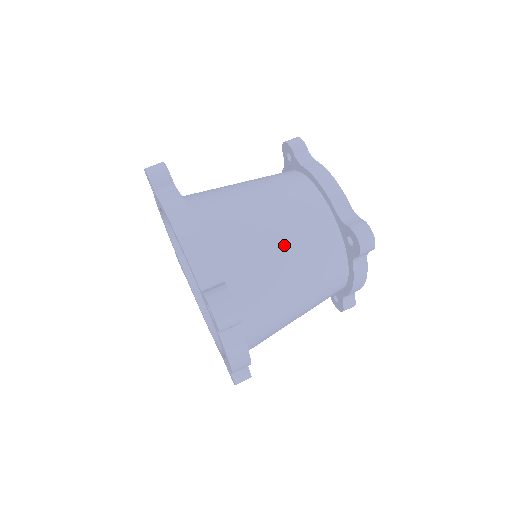
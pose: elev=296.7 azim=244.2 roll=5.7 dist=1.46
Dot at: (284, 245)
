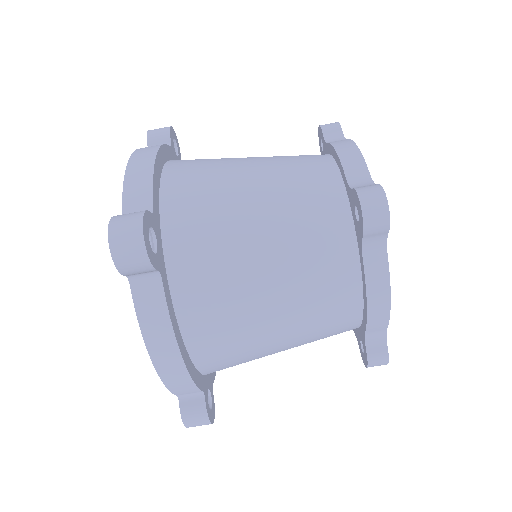
Dot at: (286, 347)
